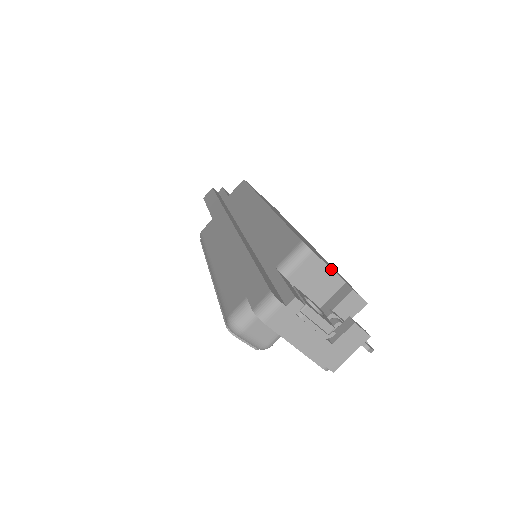
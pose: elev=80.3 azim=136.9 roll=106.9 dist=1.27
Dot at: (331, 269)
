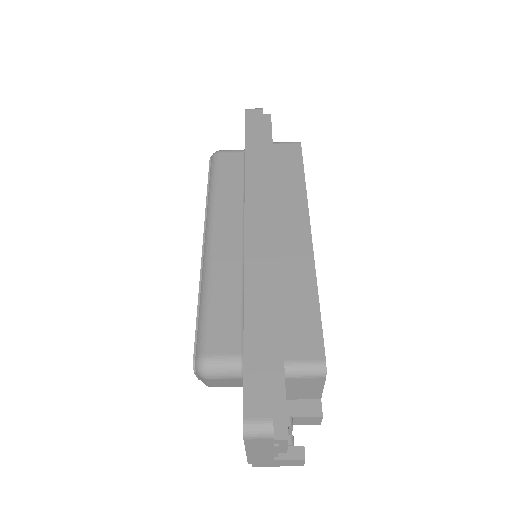
Dot at: occluded
